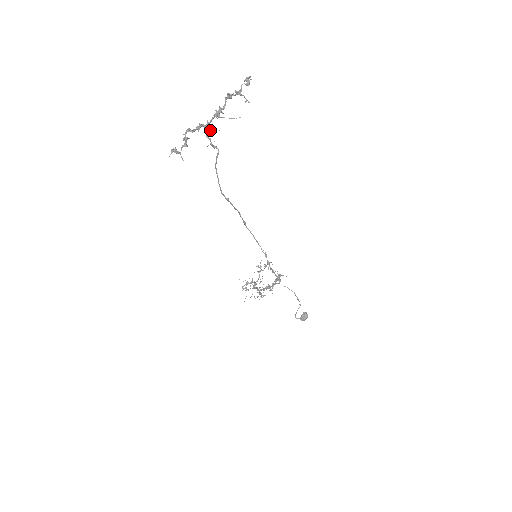
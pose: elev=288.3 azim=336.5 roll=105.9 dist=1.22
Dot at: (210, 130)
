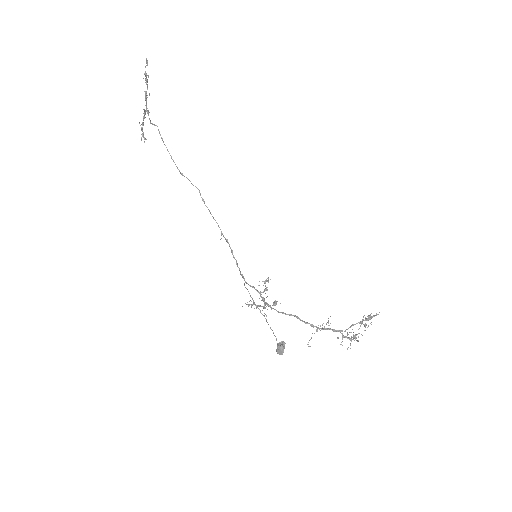
Dot at: (149, 112)
